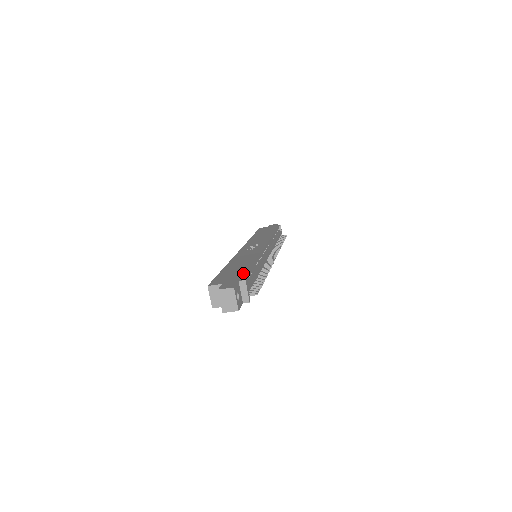
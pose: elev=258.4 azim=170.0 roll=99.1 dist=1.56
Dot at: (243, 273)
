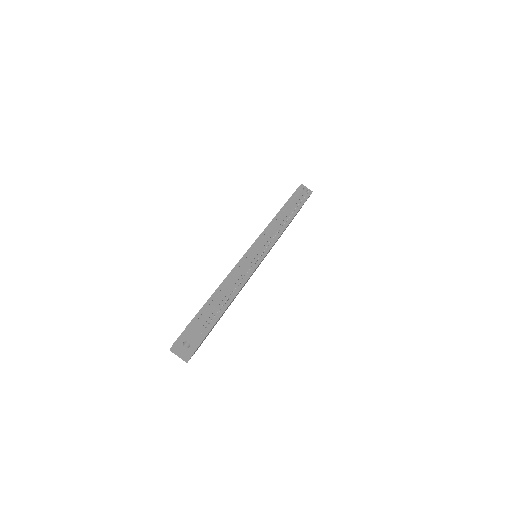
Dot at: (197, 313)
